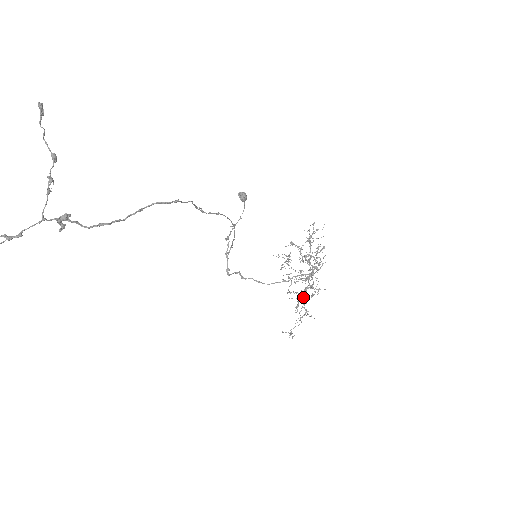
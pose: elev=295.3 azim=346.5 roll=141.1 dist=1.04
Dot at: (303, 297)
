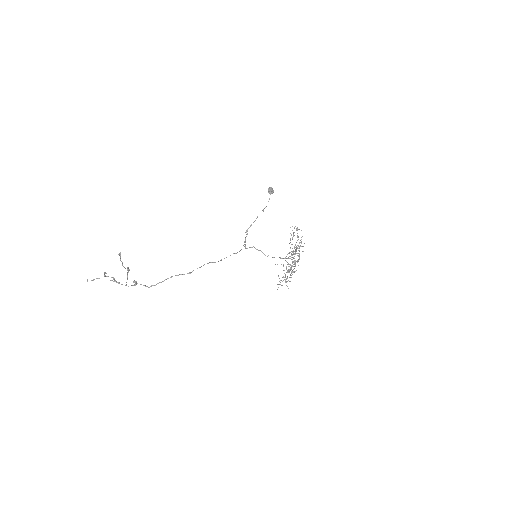
Dot at: occluded
